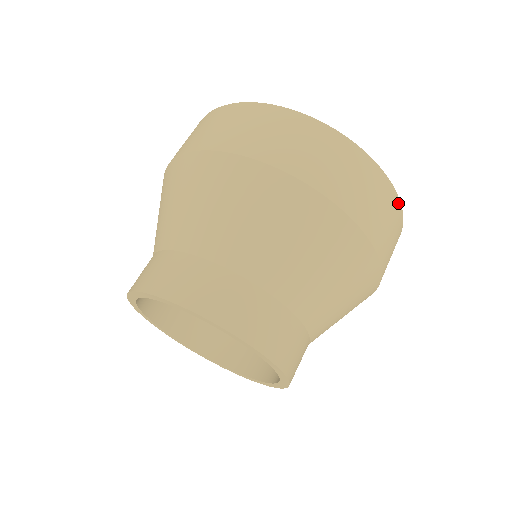
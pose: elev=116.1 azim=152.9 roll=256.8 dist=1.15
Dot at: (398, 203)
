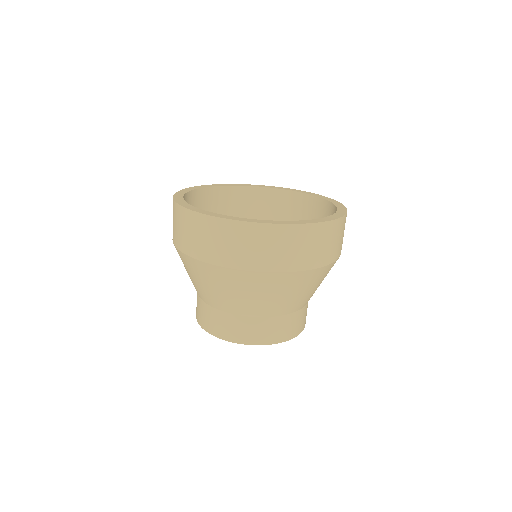
Dot at: occluded
